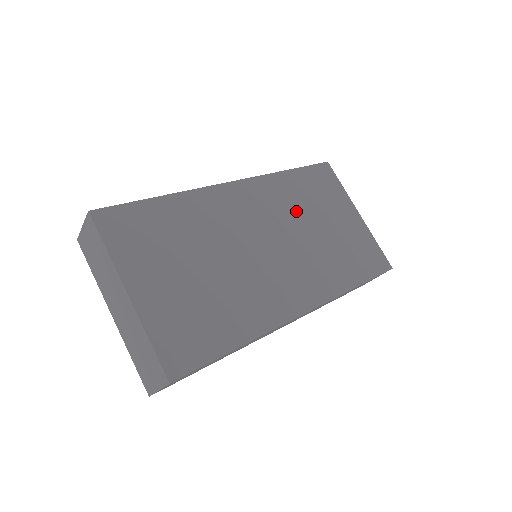
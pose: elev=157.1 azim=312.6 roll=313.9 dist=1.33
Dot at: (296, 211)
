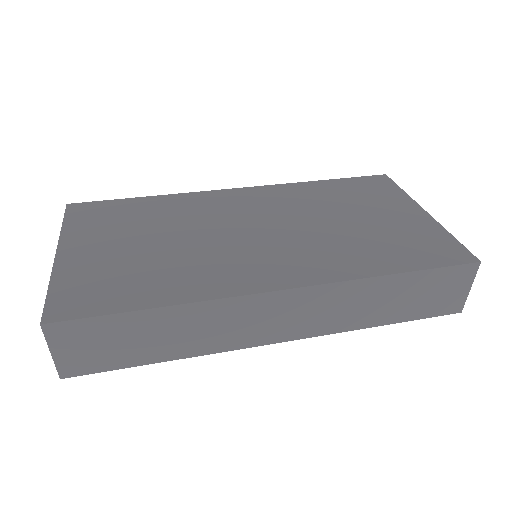
Dot at: (315, 208)
